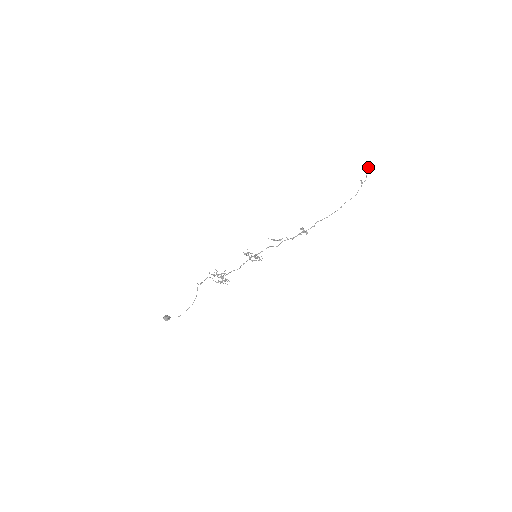
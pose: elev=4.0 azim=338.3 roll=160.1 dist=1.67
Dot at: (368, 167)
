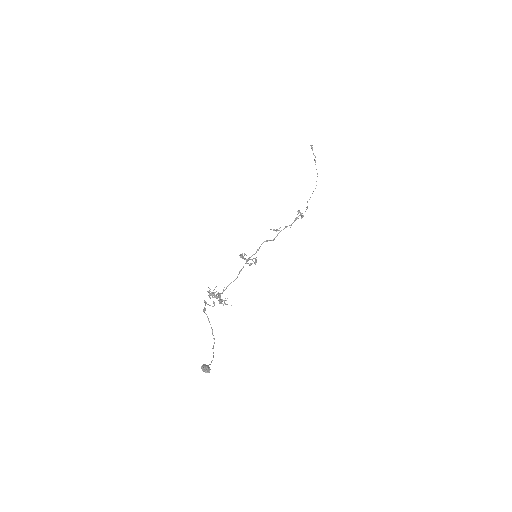
Dot at: (311, 146)
